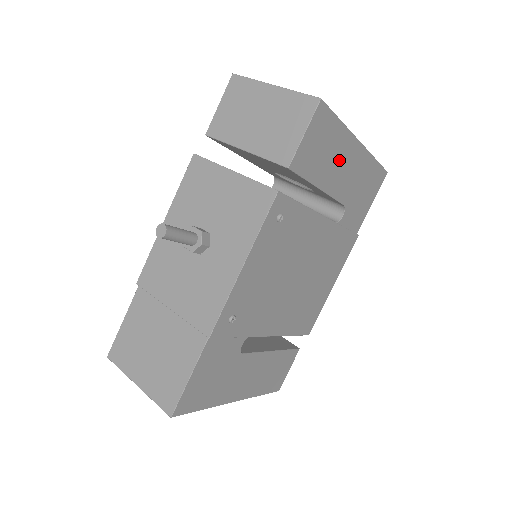
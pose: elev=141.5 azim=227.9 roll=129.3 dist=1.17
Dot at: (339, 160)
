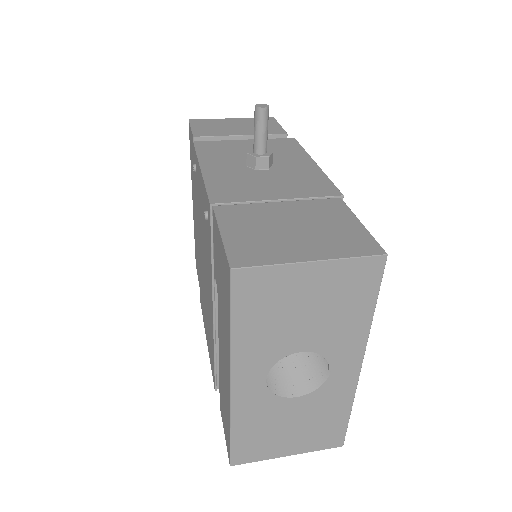
Dot at: occluded
